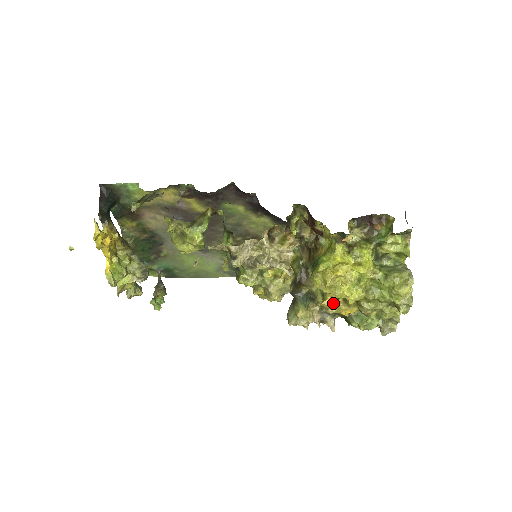
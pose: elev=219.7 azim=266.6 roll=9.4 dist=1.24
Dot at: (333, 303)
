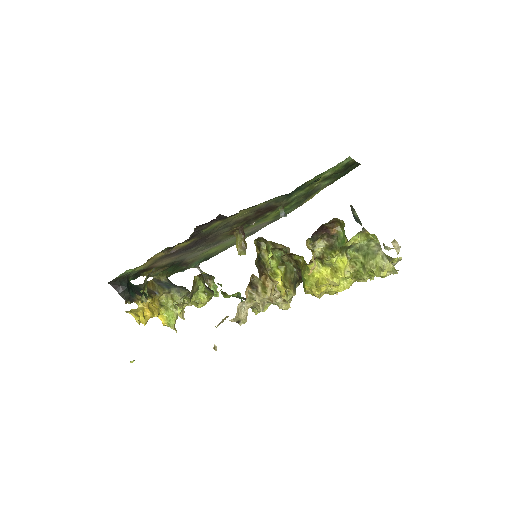
Dot at: occluded
